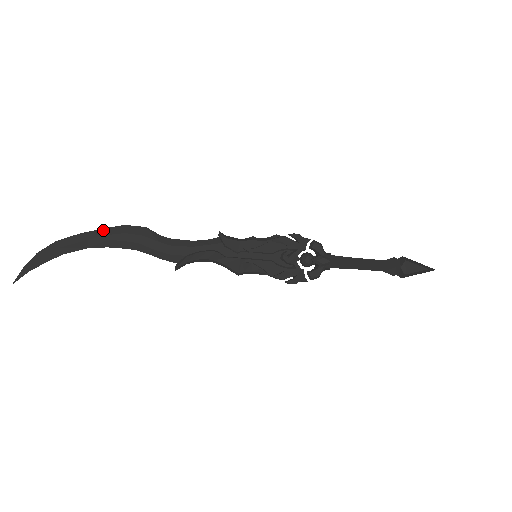
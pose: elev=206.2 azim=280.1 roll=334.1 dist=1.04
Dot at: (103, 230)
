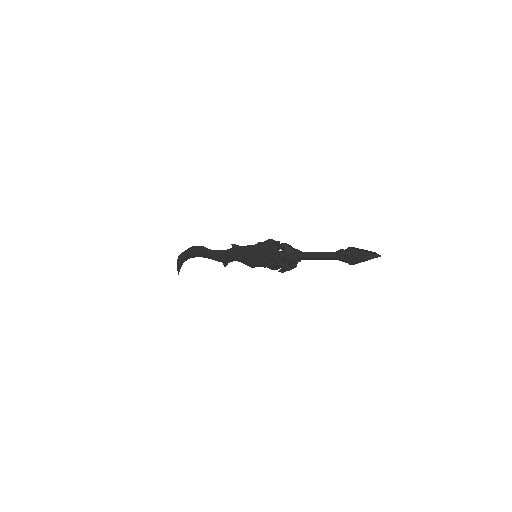
Dot at: (189, 249)
